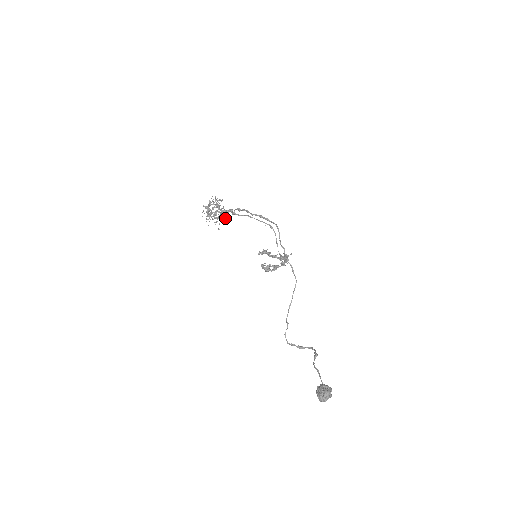
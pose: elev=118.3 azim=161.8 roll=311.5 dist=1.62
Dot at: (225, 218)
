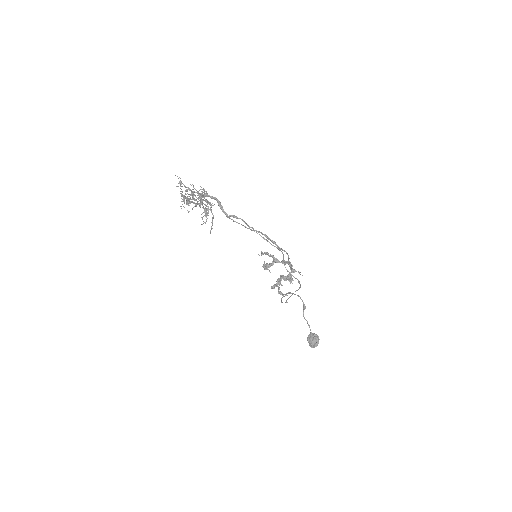
Dot at: occluded
